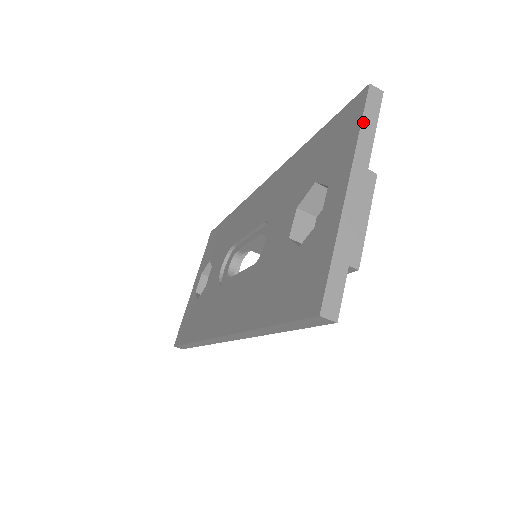
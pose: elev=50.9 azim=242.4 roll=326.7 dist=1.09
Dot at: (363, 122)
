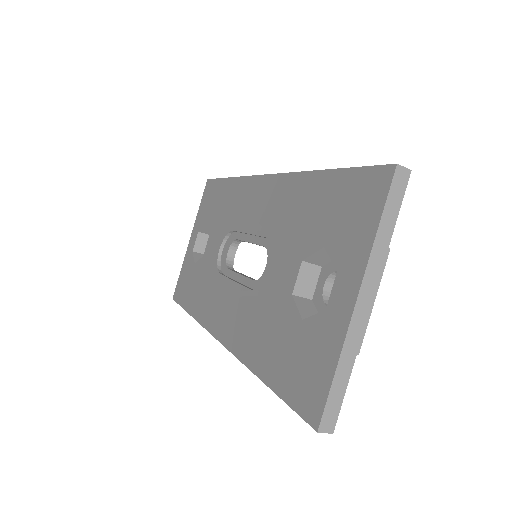
Dot at: (383, 216)
